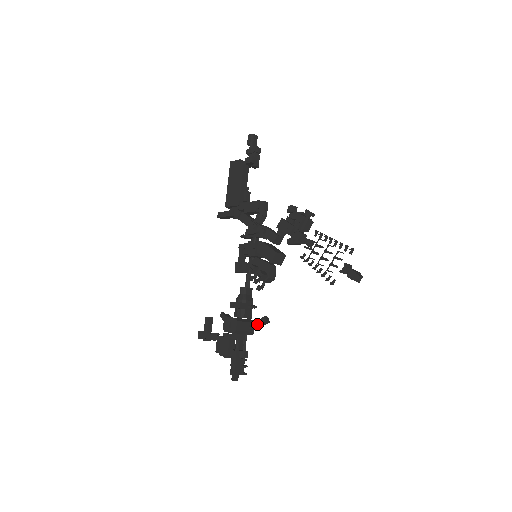
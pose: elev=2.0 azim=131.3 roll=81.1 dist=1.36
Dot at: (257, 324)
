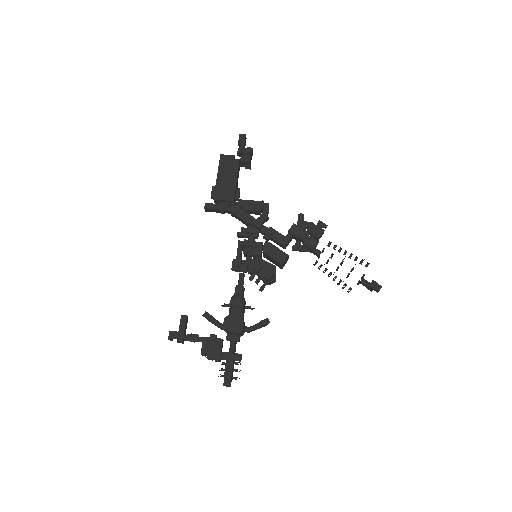
Dot at: (256, 326)
